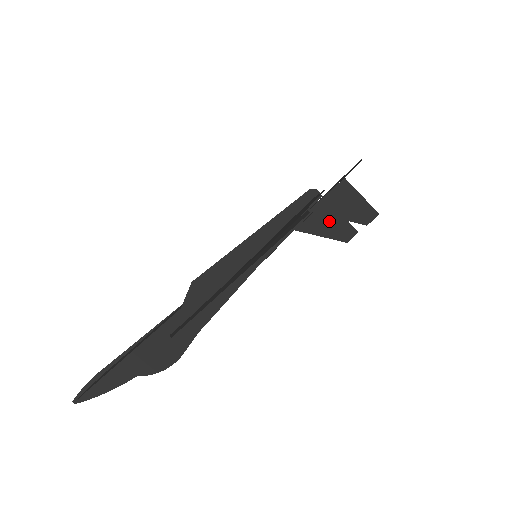
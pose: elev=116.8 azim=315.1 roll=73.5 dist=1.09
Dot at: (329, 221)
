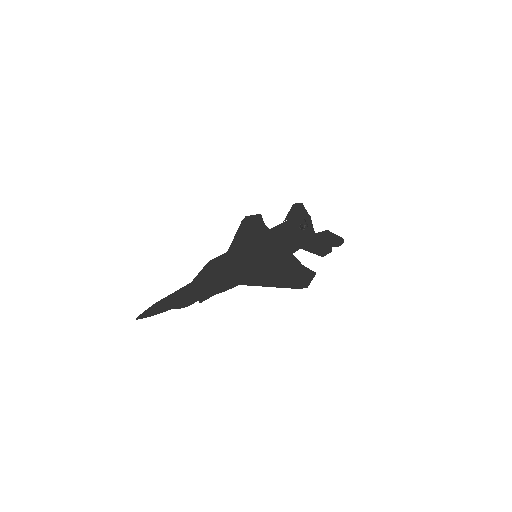
Dot at: occluded
